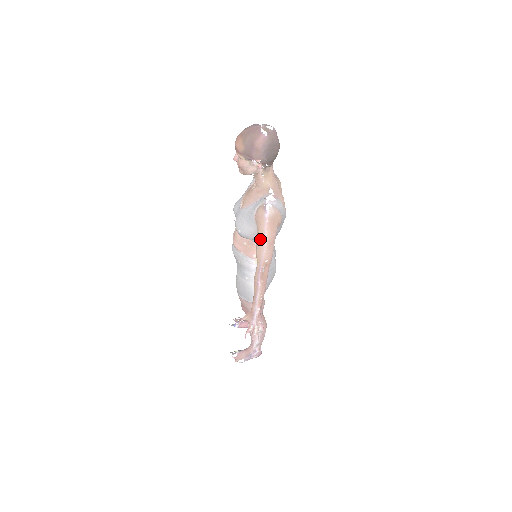
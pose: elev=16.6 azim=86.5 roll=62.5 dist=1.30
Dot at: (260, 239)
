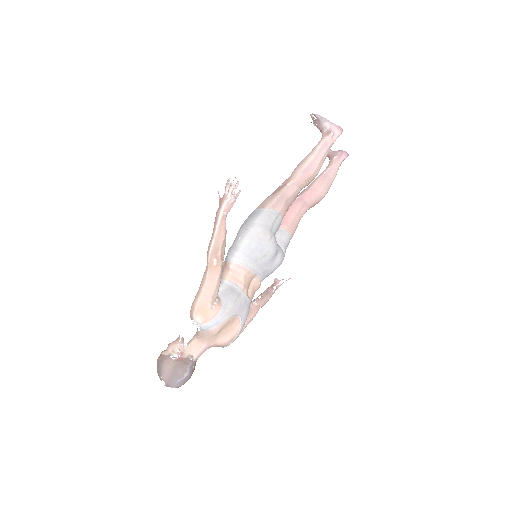
Dot at: occluded
